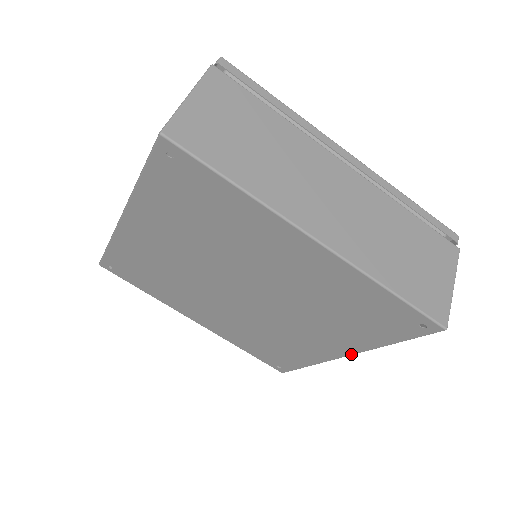
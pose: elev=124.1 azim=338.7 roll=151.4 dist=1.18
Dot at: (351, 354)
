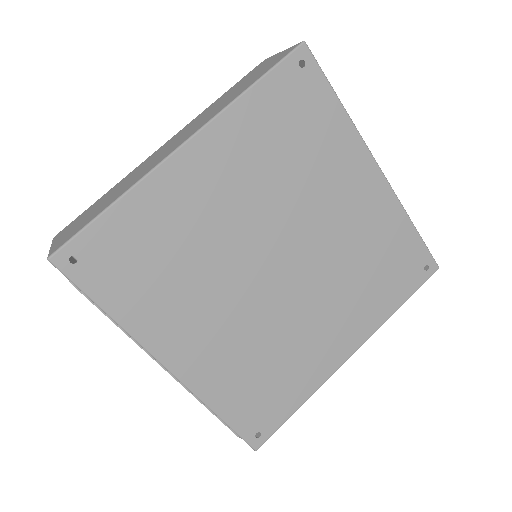
Dot at: (359, 346)
